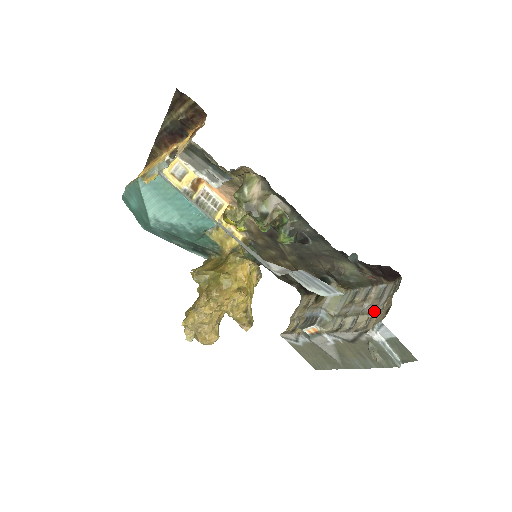
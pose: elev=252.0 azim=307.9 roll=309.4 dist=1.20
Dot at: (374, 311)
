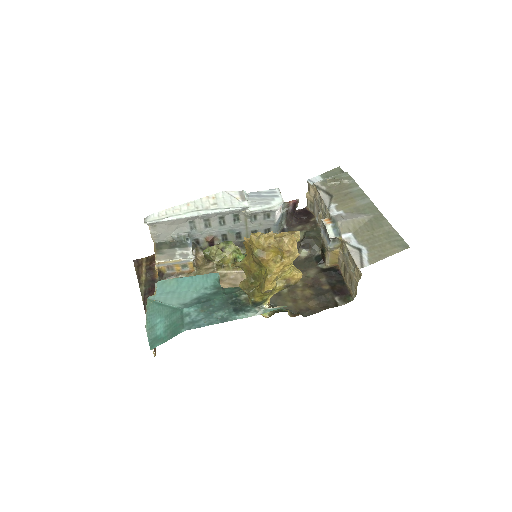
Dot at: (316, 201)
